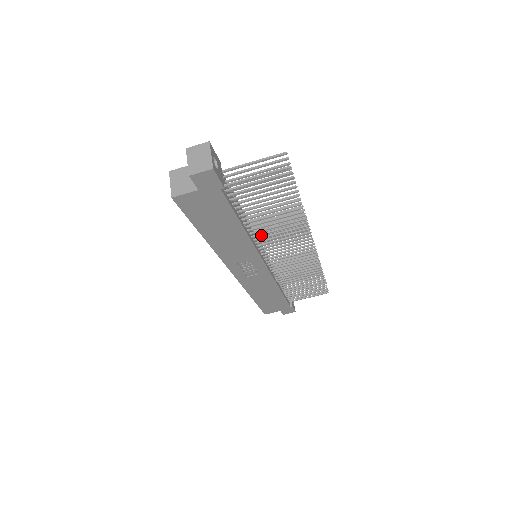
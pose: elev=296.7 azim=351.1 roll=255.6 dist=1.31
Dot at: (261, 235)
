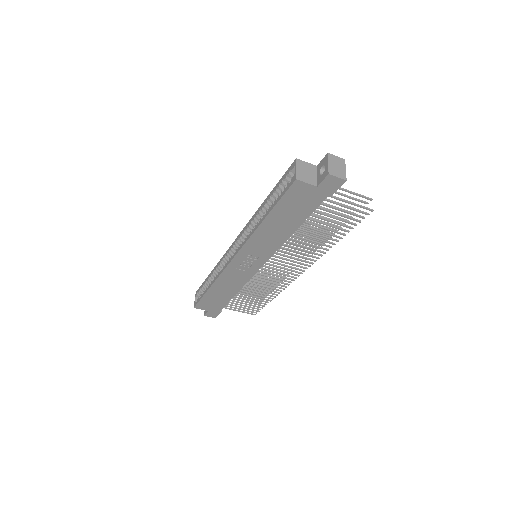
Dot at: (290, 243)
